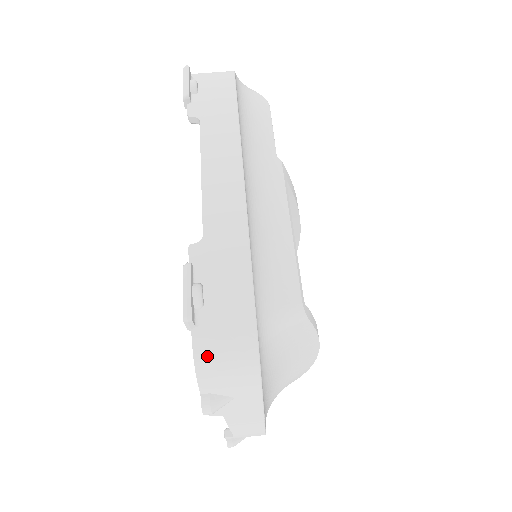
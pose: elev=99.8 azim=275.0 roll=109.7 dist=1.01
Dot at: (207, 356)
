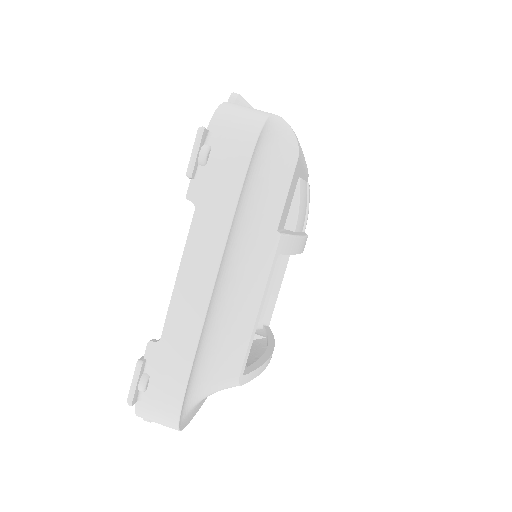
Dot at: (144, 415)
